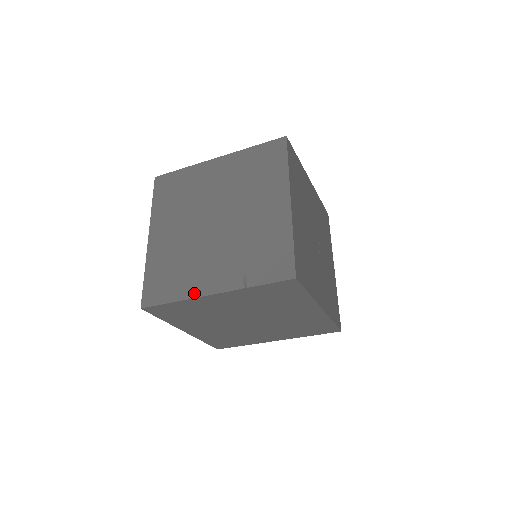
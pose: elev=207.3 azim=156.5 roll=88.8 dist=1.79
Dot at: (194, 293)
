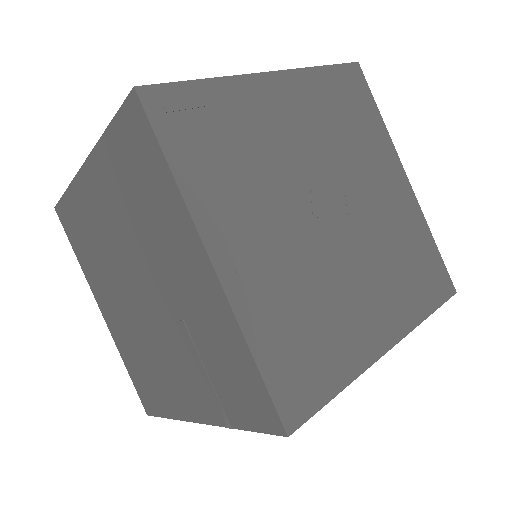
Dot at: (180, 414)
